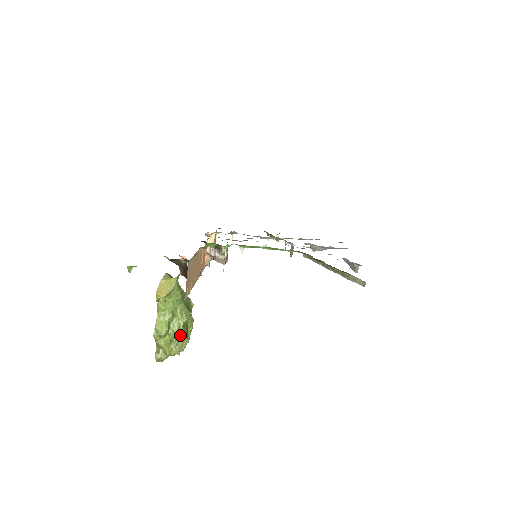
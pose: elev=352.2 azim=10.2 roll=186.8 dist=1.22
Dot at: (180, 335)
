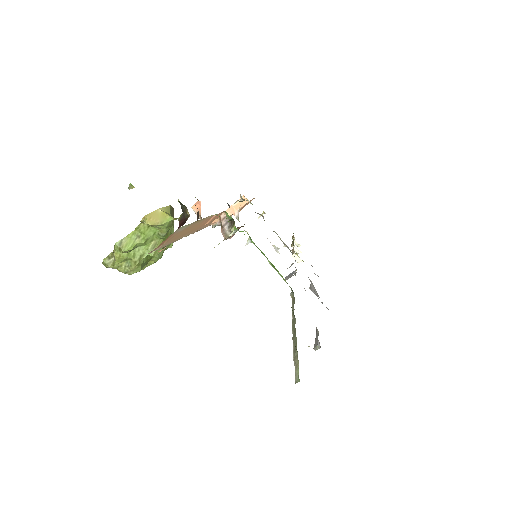
Dot at: (137, 262)
